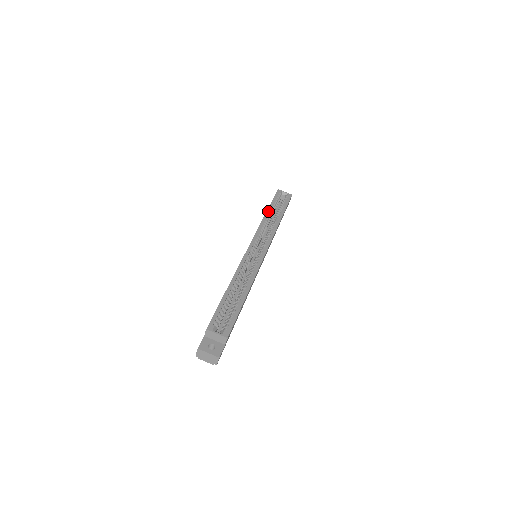
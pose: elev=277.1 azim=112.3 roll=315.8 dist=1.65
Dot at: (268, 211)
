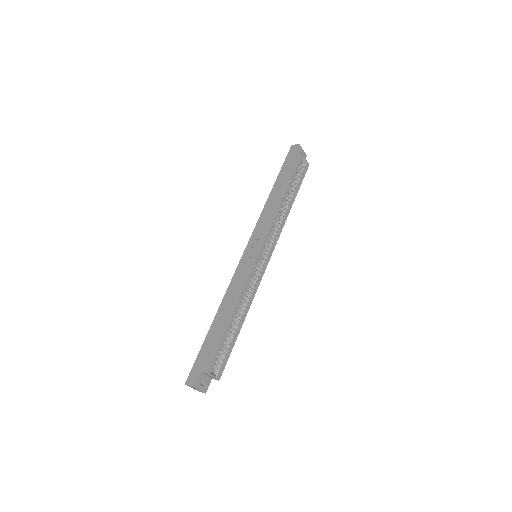
Dot at: (285, 194)
